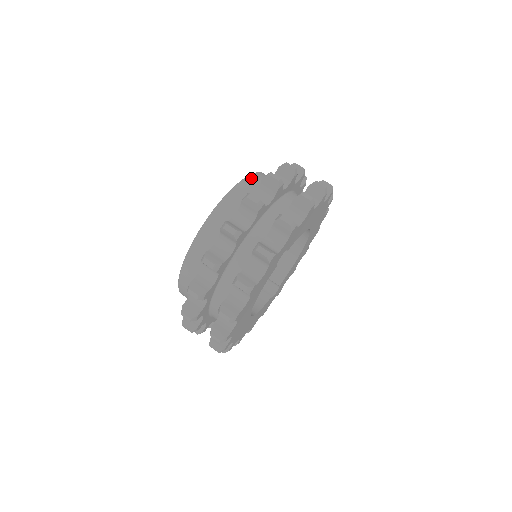
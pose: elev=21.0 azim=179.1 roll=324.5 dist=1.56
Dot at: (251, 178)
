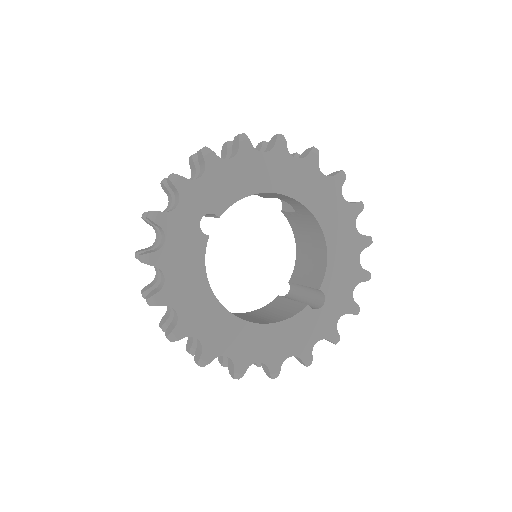
Dot at: occluded
